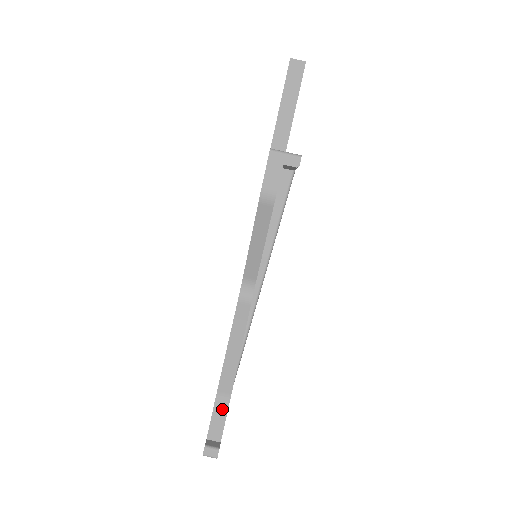
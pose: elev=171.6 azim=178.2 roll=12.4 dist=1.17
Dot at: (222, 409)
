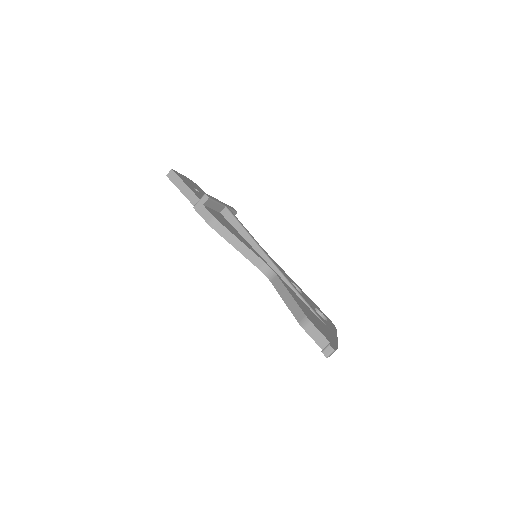
Dot at: (309, 326)
